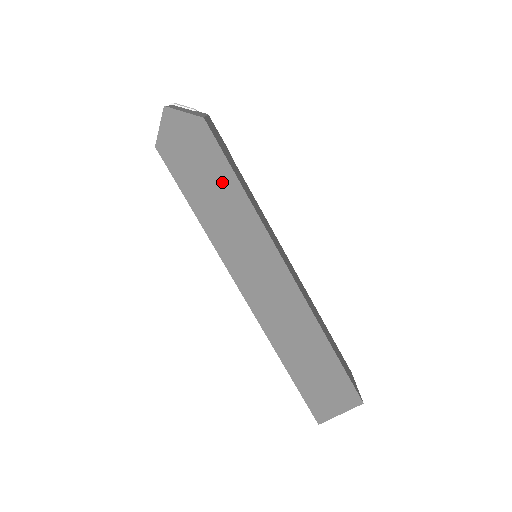
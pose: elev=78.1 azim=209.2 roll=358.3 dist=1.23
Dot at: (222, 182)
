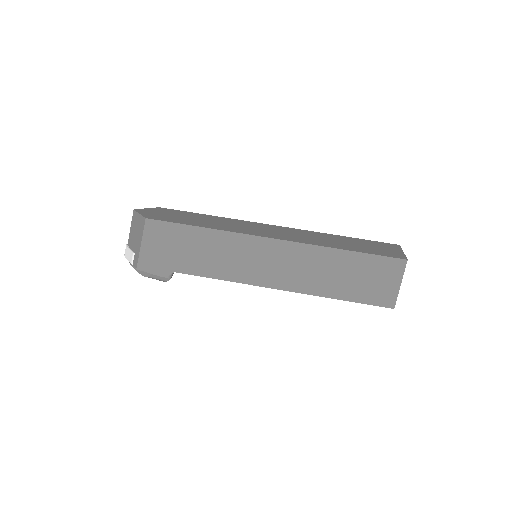
Dot at: (198, 217)
